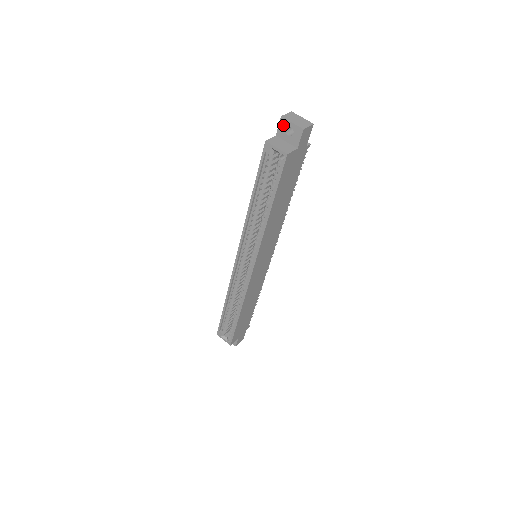
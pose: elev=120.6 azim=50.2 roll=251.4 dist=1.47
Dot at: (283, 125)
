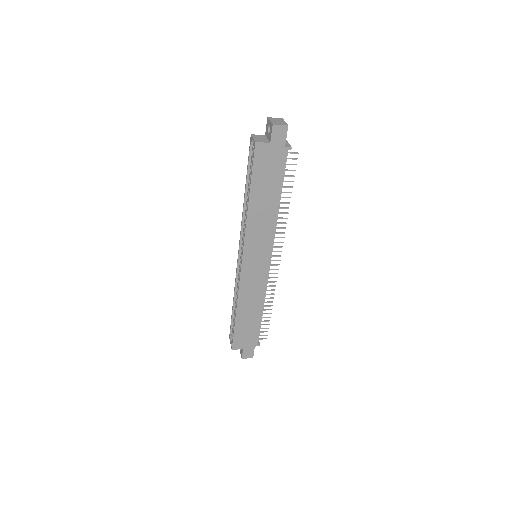
Dot at: (267, 124)
